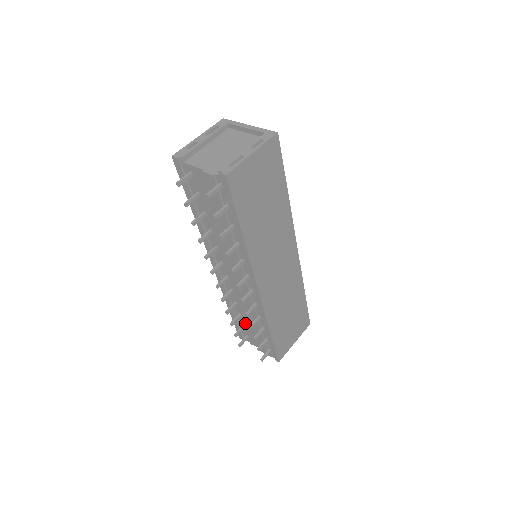
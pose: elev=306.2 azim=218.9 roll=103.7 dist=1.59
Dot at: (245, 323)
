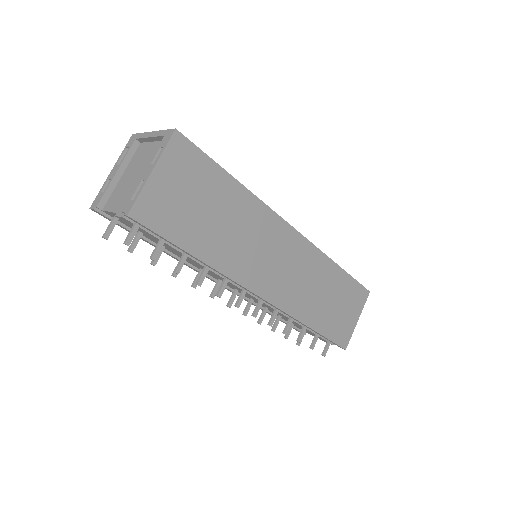
Dot at: occluded
